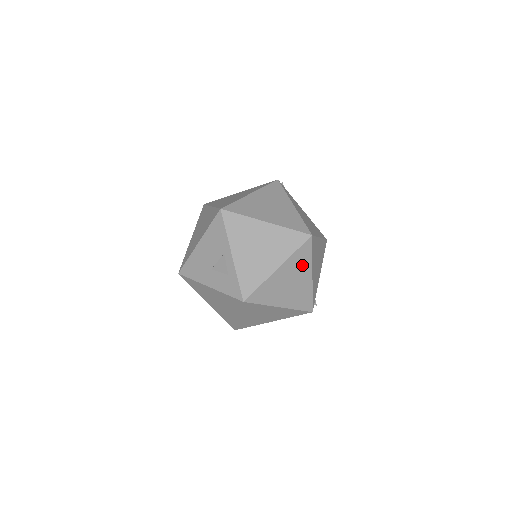
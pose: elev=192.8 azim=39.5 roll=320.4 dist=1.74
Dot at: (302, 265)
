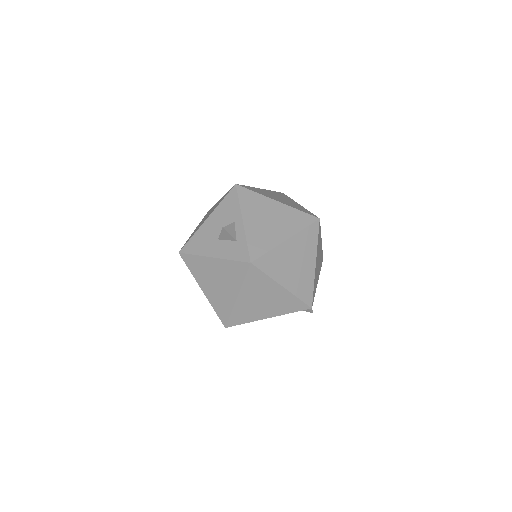
Dot at: (308, 247)
